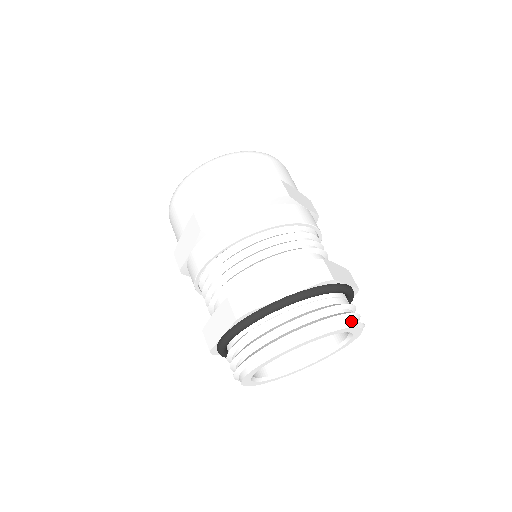
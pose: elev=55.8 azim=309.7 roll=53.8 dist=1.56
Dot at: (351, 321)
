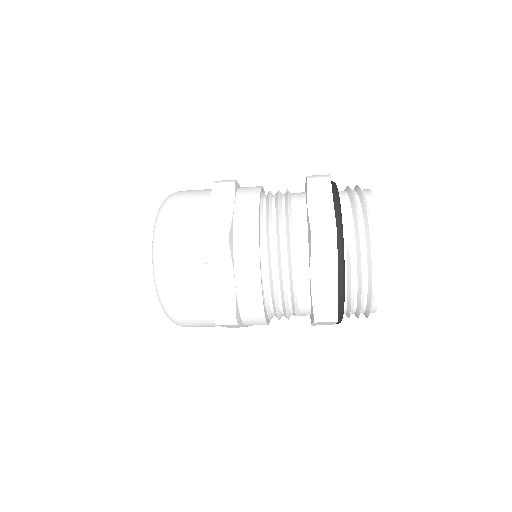
Dot at: occluded
